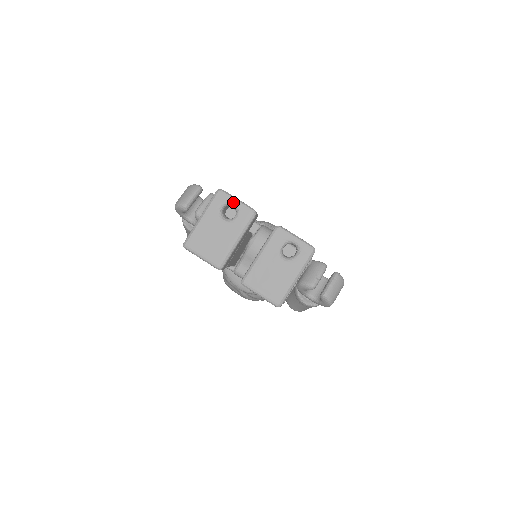
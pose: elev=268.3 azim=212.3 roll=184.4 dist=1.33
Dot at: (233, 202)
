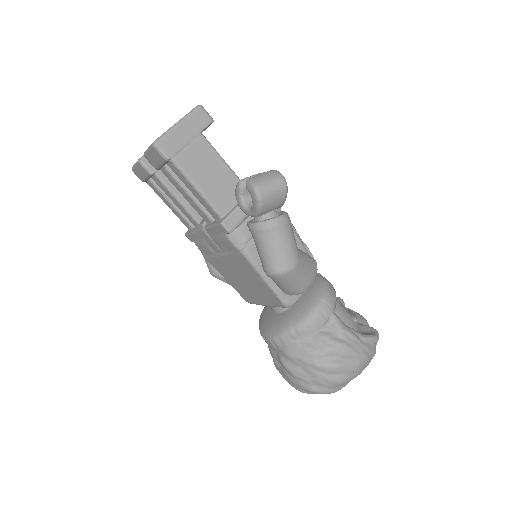
Dot at: occluded
